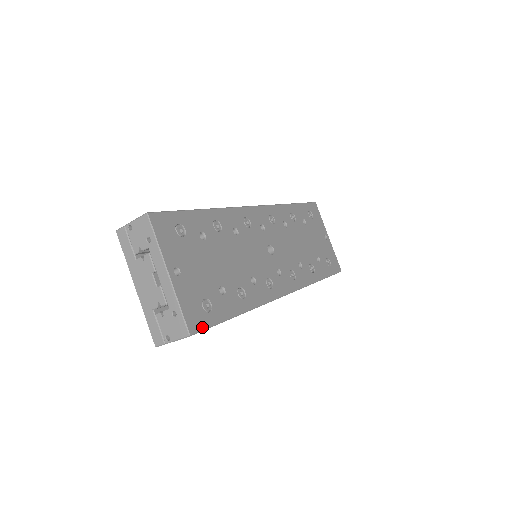
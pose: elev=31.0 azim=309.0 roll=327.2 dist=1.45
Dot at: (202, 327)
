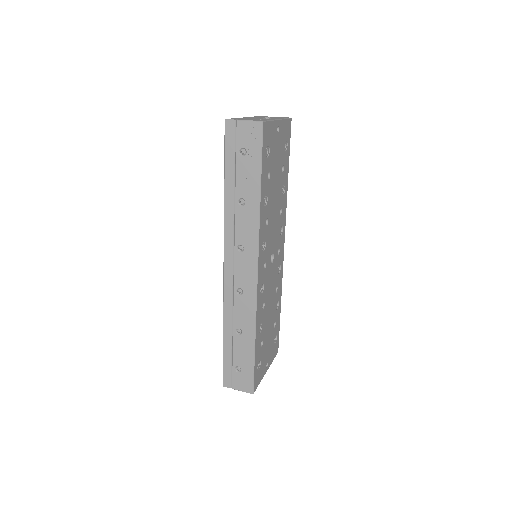
Dot at: (278, 343)
